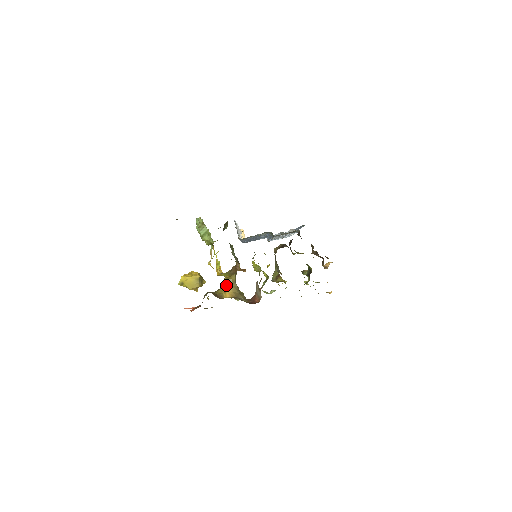
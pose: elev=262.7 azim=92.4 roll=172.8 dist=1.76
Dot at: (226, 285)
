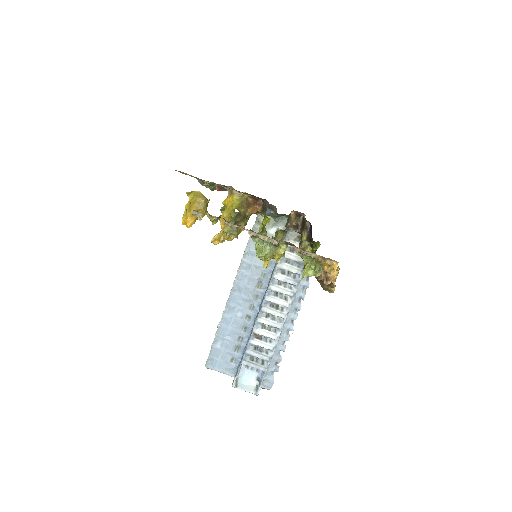
Dot at: occluded
